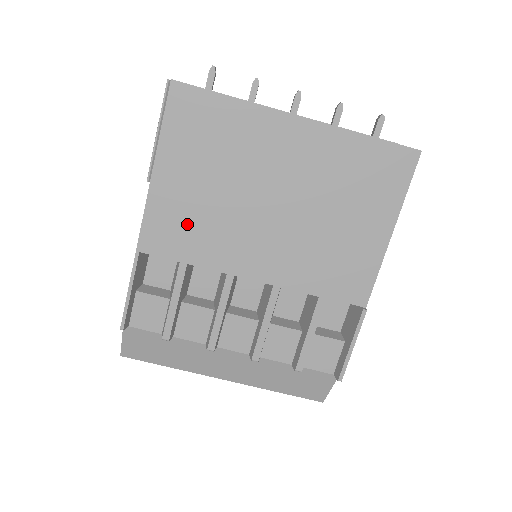
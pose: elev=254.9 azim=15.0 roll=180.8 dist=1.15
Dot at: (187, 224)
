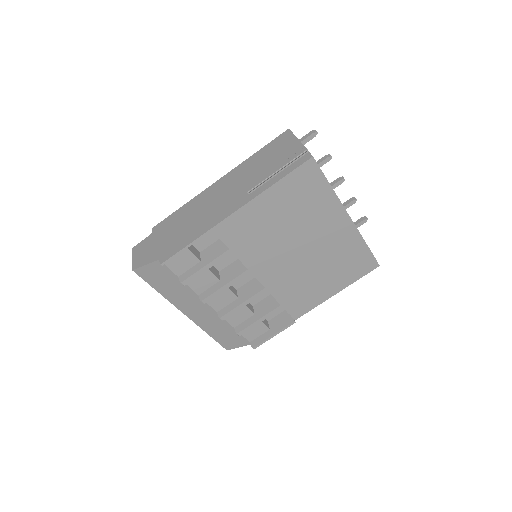
Dot at: (252, 233)
